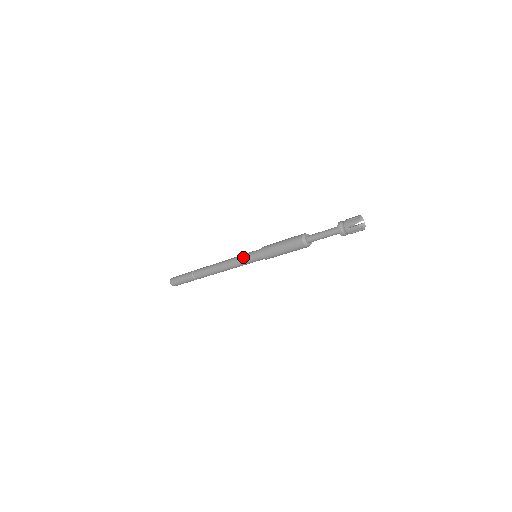
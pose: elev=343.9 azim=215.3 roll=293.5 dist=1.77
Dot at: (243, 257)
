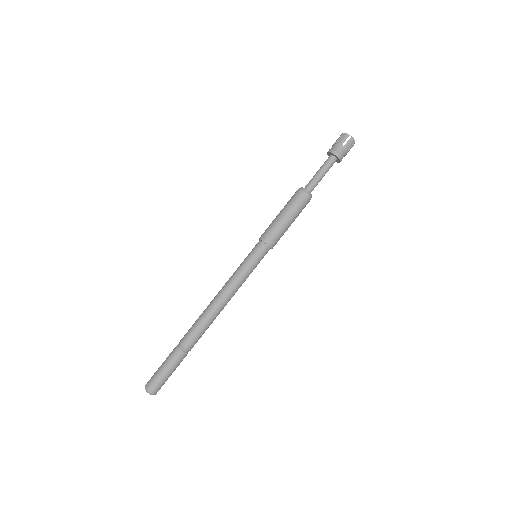
Dot at: (243, 266)
